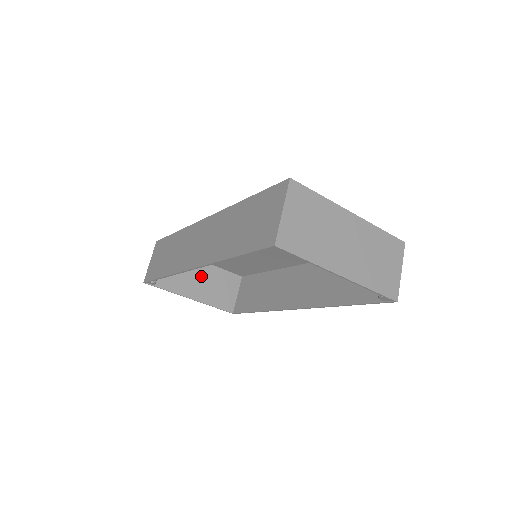
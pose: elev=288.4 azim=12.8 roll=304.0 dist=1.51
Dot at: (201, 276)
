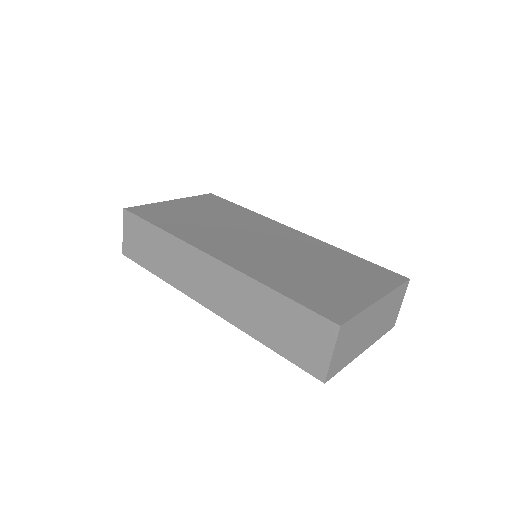
Dot at: occluded
